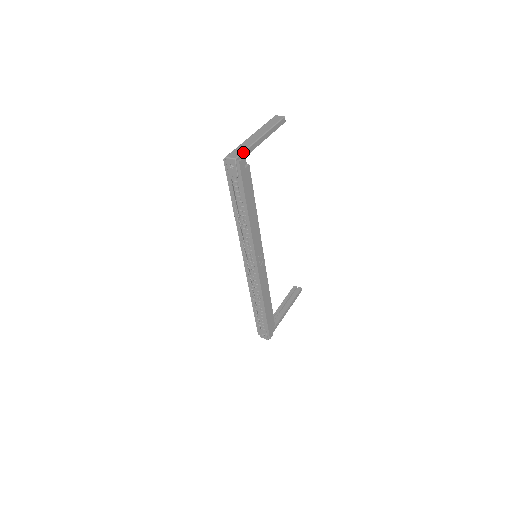
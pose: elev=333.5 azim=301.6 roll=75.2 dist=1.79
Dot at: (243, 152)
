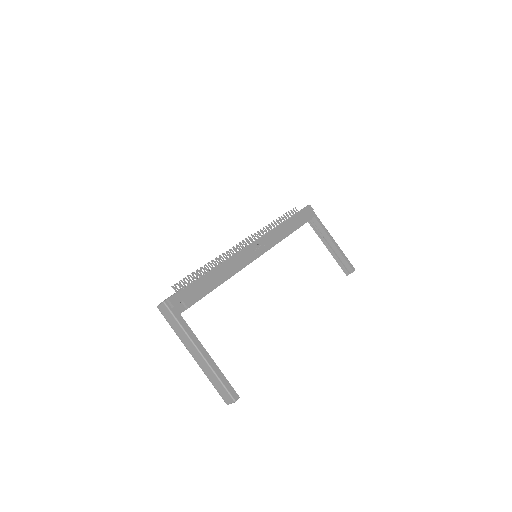
Dot at: (315, 214)
